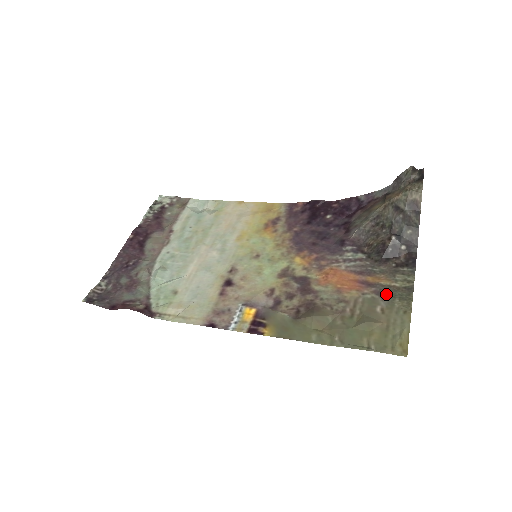
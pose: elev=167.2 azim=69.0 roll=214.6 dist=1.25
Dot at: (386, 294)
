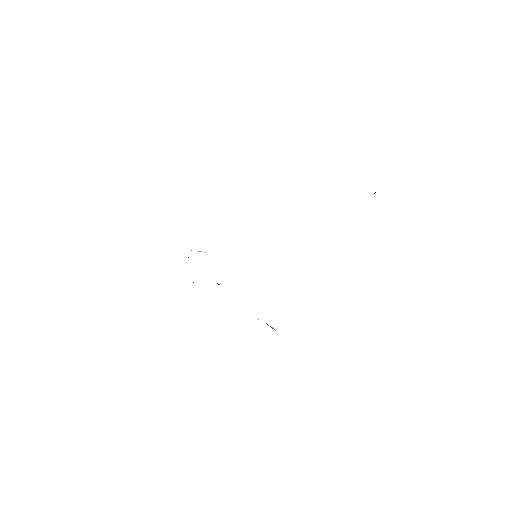
Dot at: occluded
